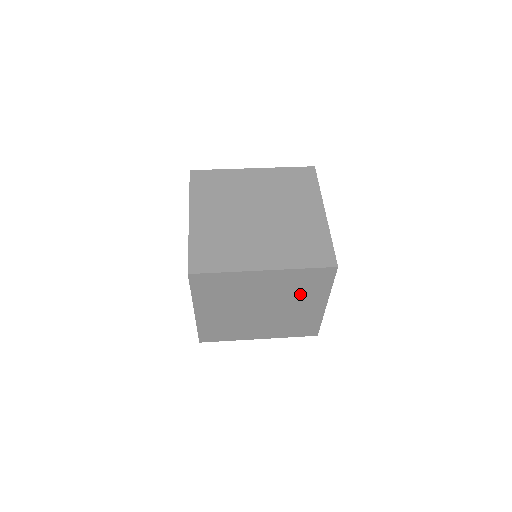
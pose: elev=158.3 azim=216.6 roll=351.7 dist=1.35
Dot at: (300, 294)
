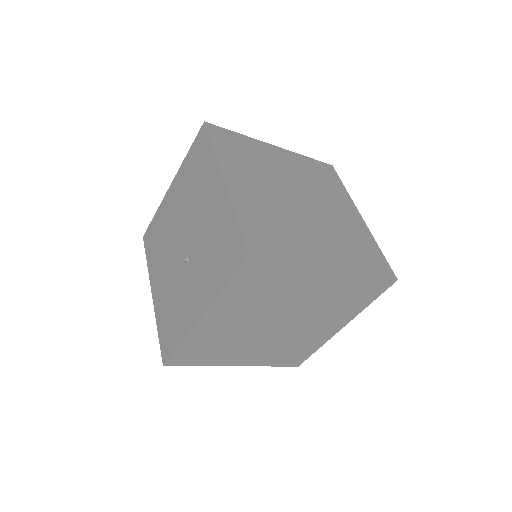
Dot at: (334, 309)
